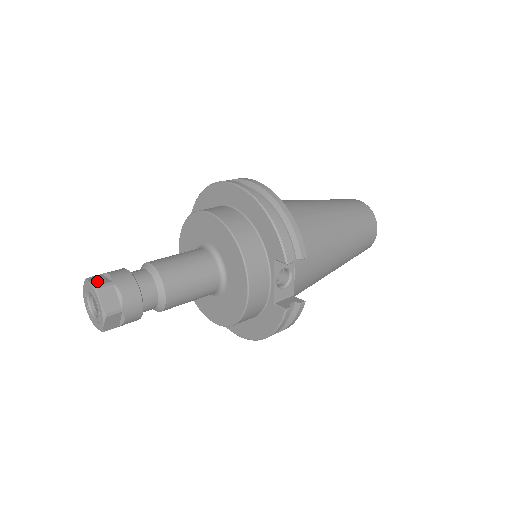
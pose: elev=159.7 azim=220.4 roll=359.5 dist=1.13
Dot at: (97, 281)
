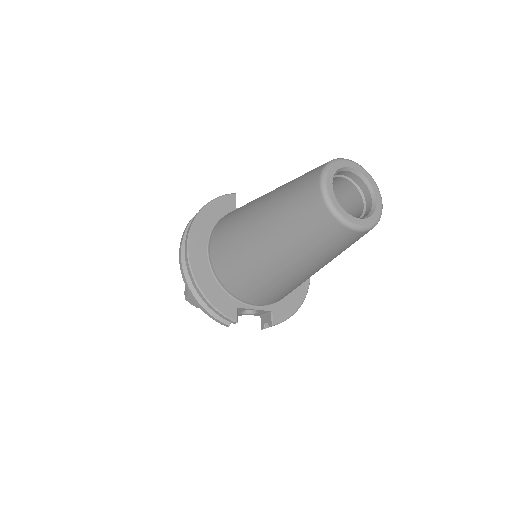
Dot at: (186, 292)
